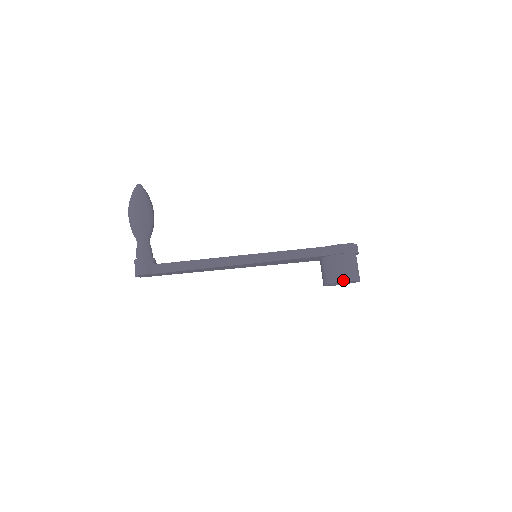
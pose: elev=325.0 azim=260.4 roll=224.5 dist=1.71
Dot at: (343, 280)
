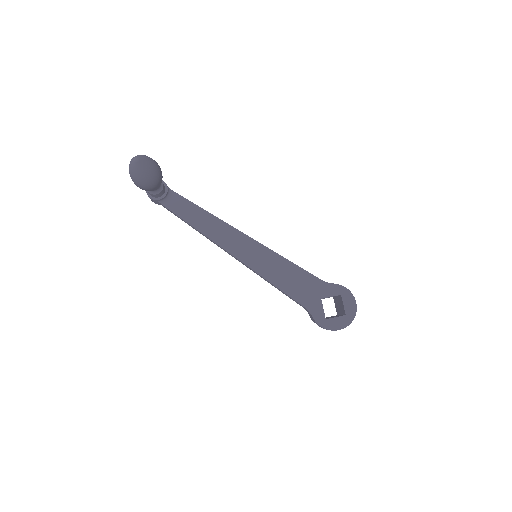
Dot at: (313, 321)
